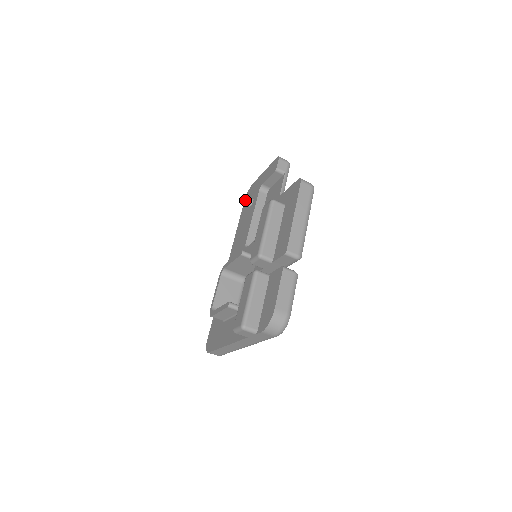
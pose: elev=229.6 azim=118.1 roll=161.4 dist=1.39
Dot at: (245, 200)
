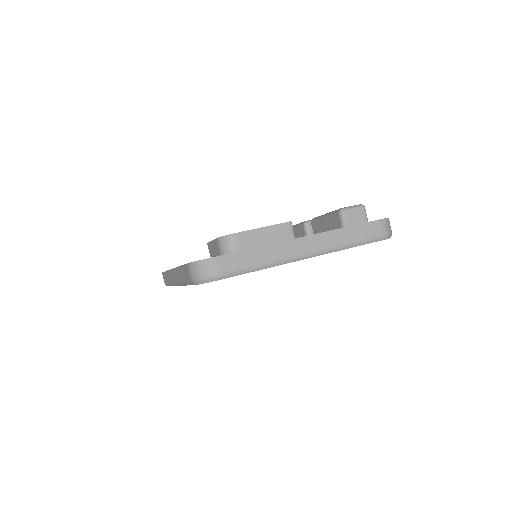
Dot at: occluded
